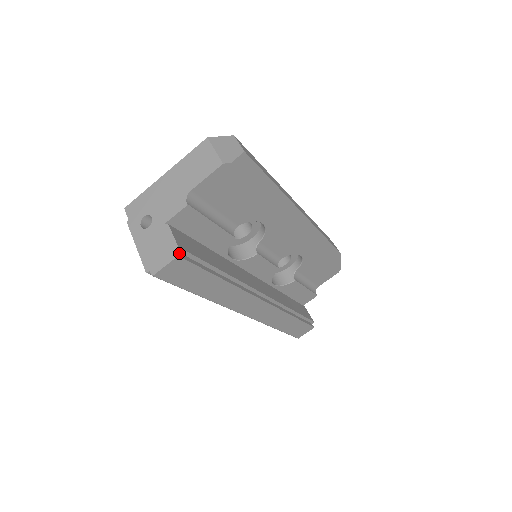
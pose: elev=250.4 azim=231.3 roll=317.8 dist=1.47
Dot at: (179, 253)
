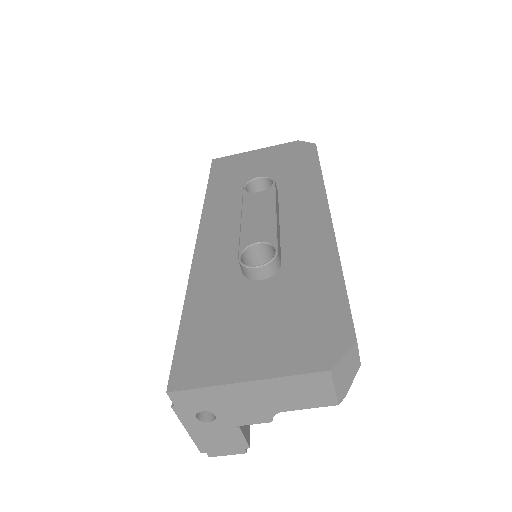
Dot at: occluded
